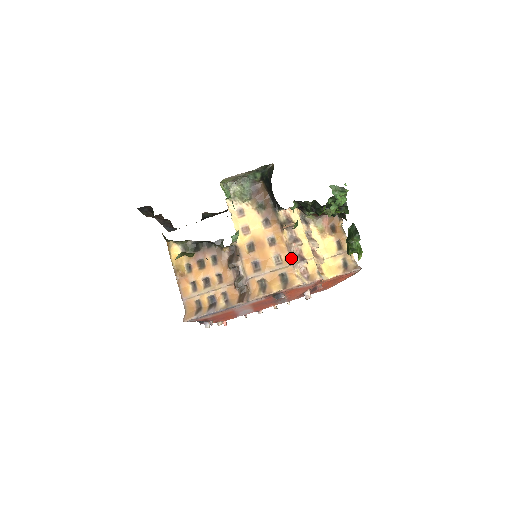
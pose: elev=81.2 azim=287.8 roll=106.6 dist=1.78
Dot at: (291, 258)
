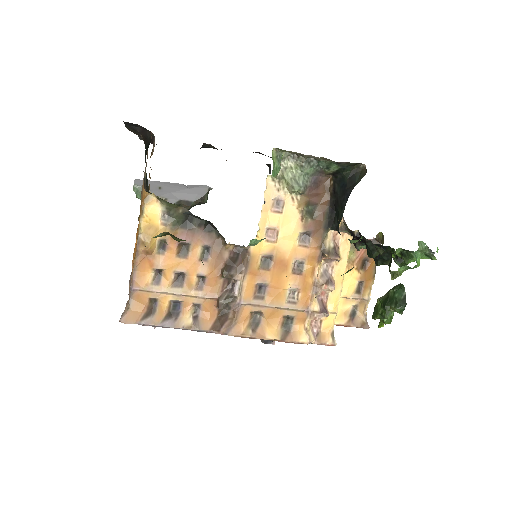
Dot at: (311, 302)
